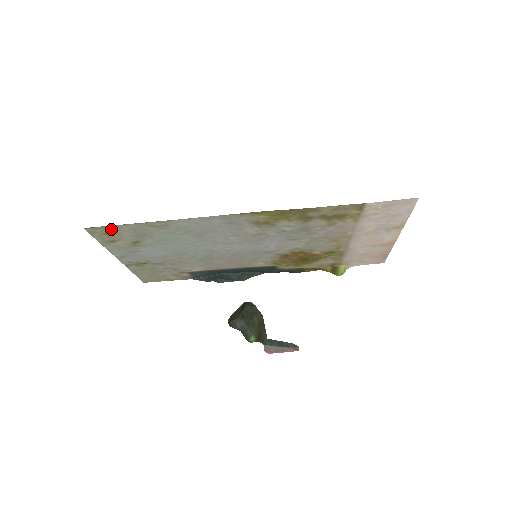
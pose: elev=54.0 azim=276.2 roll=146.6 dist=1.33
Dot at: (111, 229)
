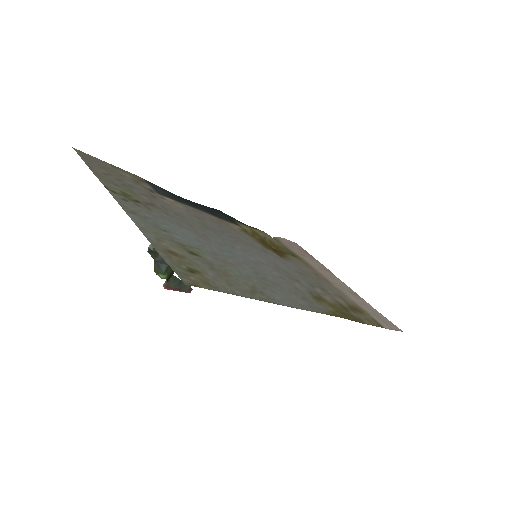
Dot at: (209, 282)
